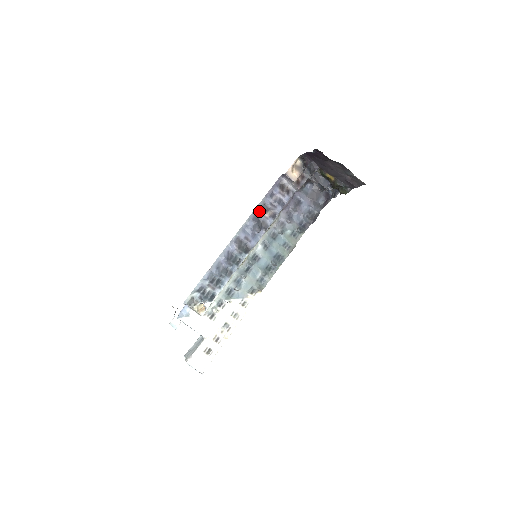
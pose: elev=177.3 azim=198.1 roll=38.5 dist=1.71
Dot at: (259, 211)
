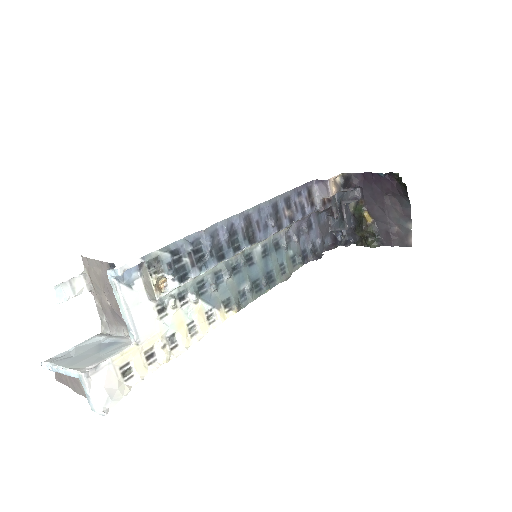
Dot at: (282, 201)
